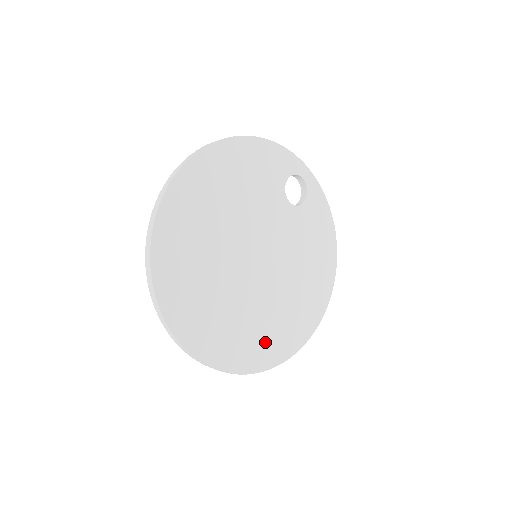
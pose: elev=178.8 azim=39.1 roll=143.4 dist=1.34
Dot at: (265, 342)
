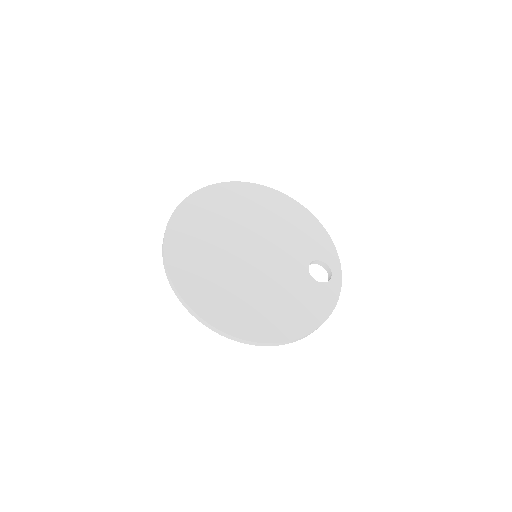
Dot at: (199, 281)
